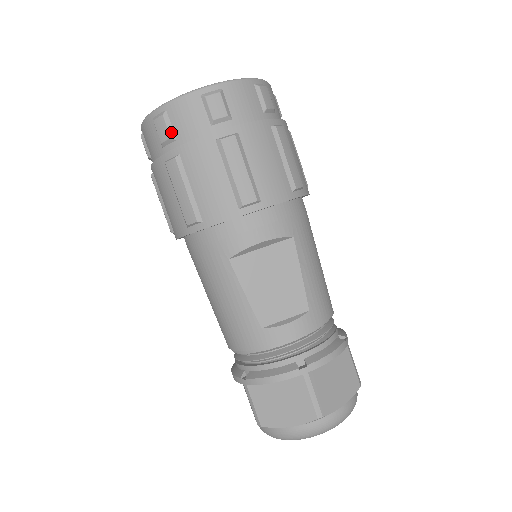
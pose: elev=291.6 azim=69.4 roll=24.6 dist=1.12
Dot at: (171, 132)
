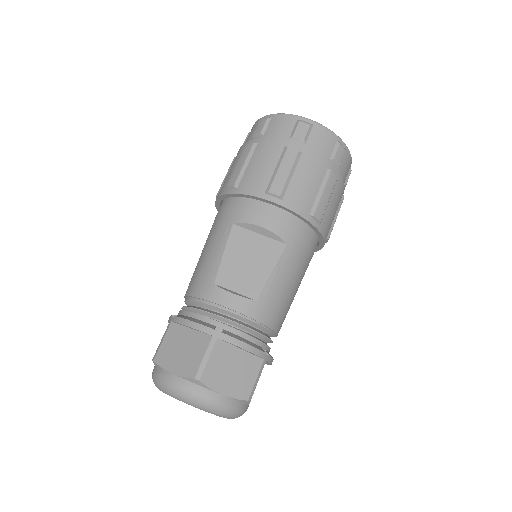
Dot at: (264, 130)
